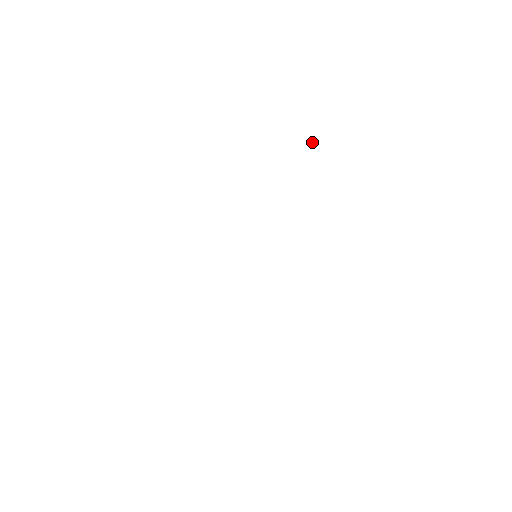
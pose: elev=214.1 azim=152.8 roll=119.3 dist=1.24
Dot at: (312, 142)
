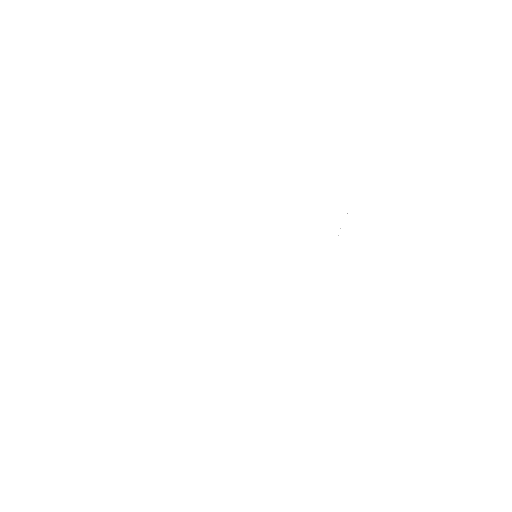
Dot at: occluded
